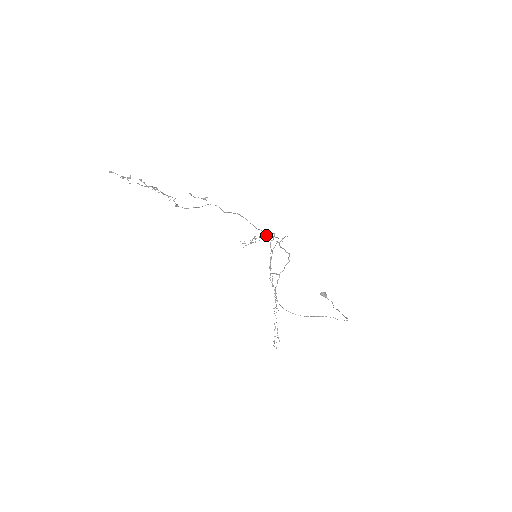
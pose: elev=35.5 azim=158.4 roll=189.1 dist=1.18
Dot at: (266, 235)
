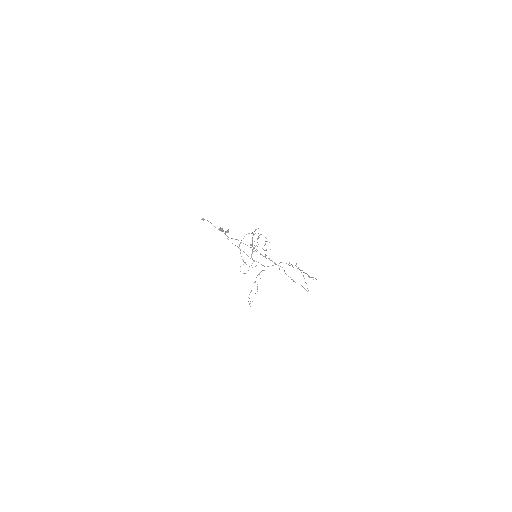
Dot at: occluded
